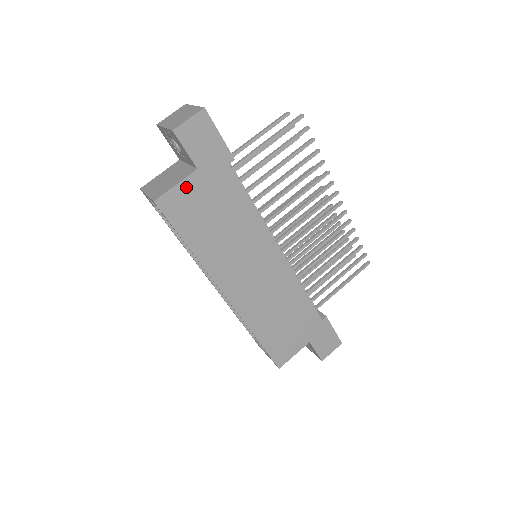
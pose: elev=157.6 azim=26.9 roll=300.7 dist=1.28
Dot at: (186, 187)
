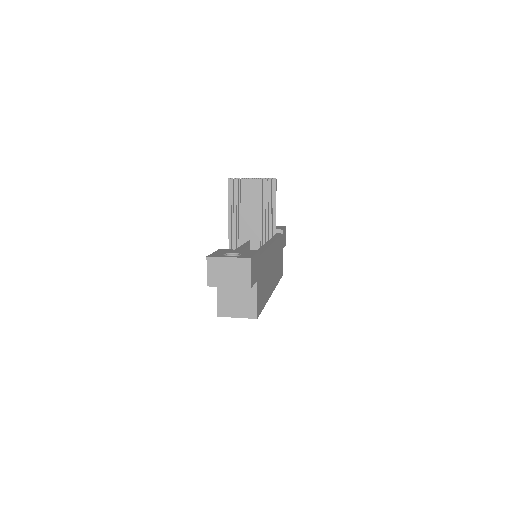
Dot at: (258, 293)
